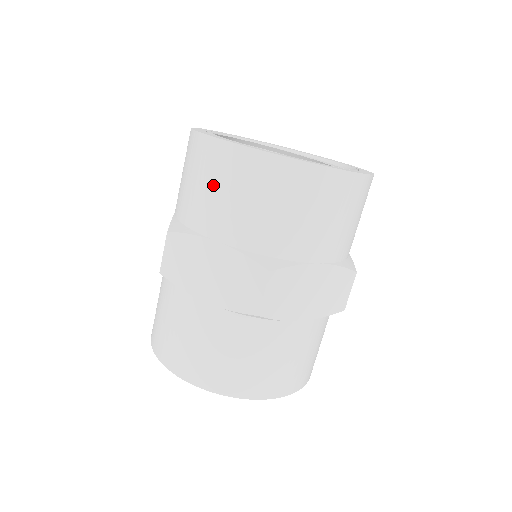
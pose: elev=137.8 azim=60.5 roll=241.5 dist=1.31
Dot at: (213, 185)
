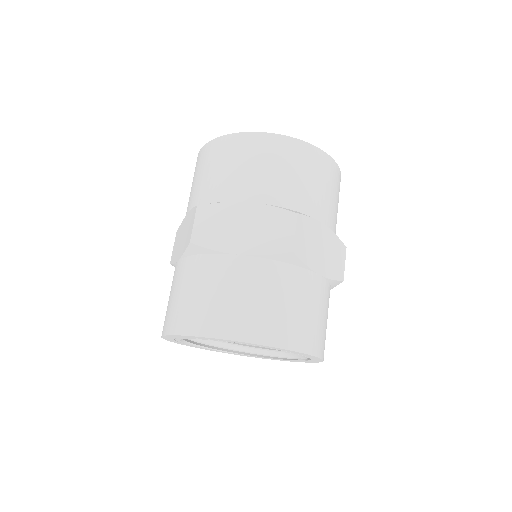
Dot at: (238, 163)
